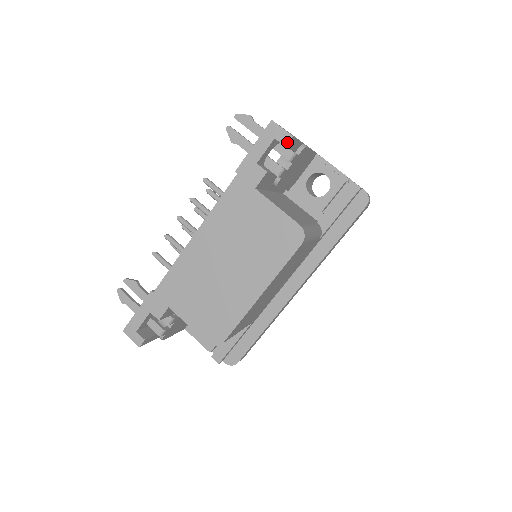
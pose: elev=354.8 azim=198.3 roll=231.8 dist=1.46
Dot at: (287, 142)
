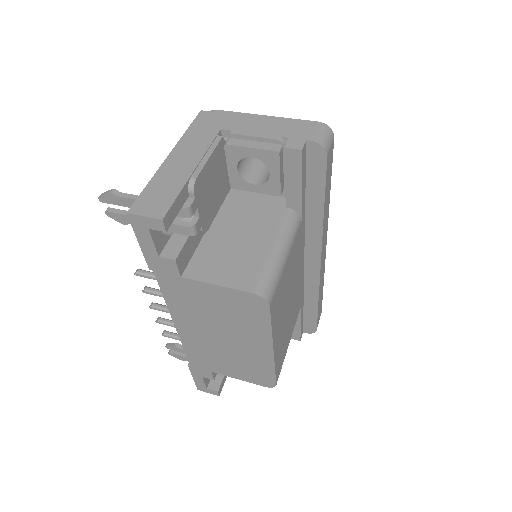
Dot at: (163, 228)
